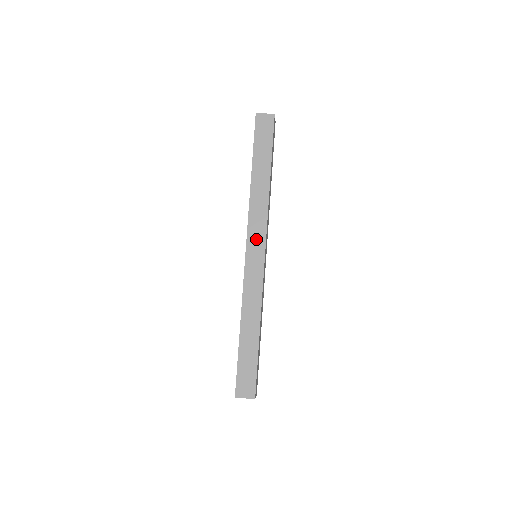
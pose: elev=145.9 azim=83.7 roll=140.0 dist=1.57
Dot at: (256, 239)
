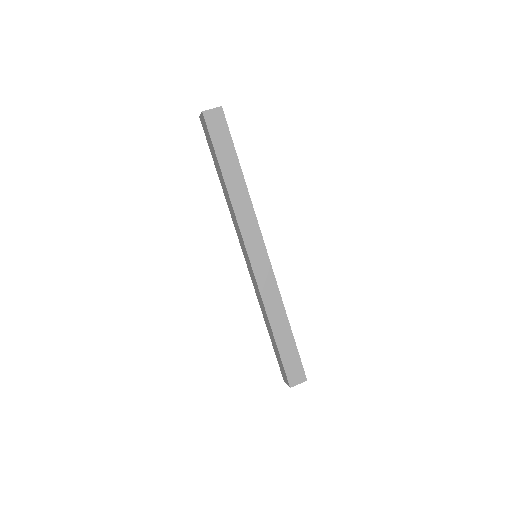
Dot at: (254, 241)
